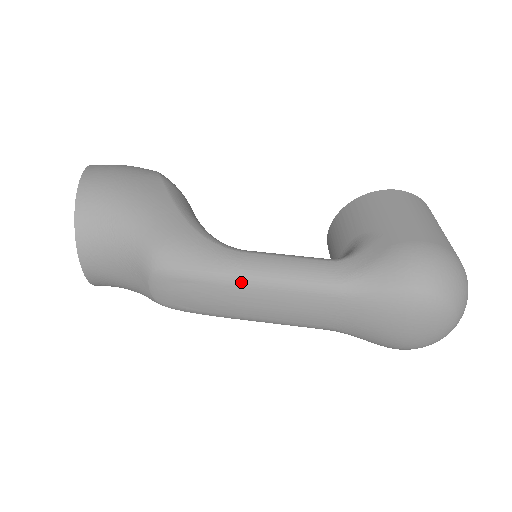
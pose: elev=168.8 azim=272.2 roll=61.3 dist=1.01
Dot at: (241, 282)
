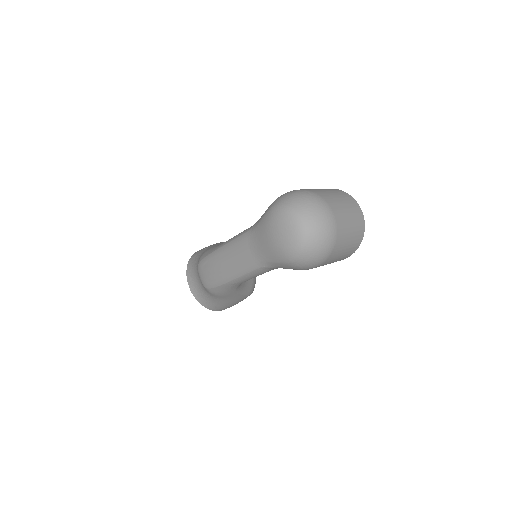
Dot at: (220, 251)
